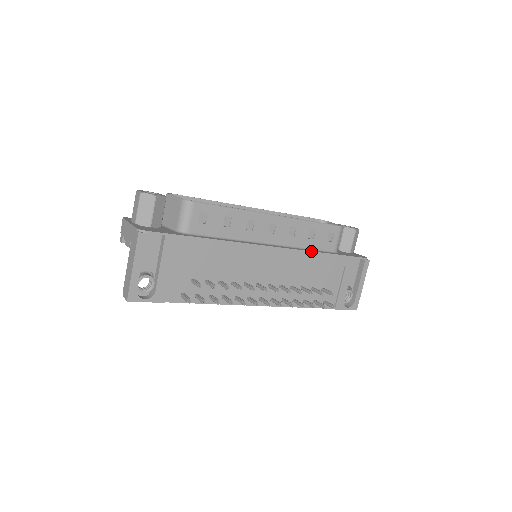
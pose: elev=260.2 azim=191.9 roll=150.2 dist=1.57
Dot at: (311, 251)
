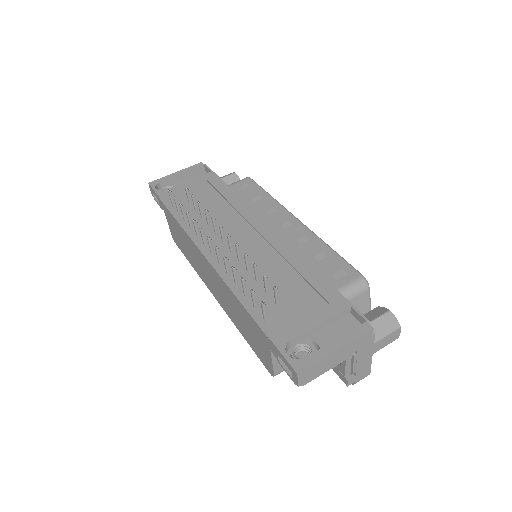
Dot at: occluded
